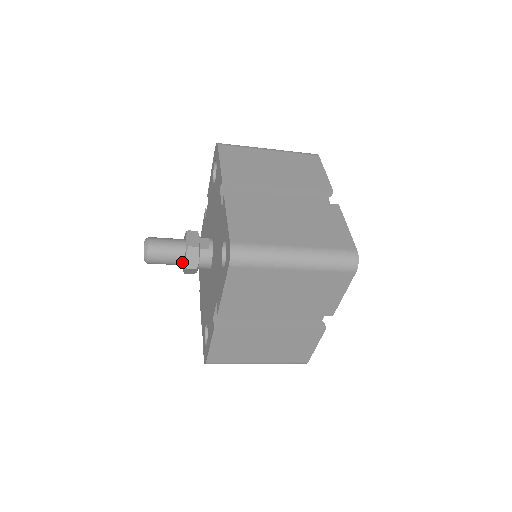
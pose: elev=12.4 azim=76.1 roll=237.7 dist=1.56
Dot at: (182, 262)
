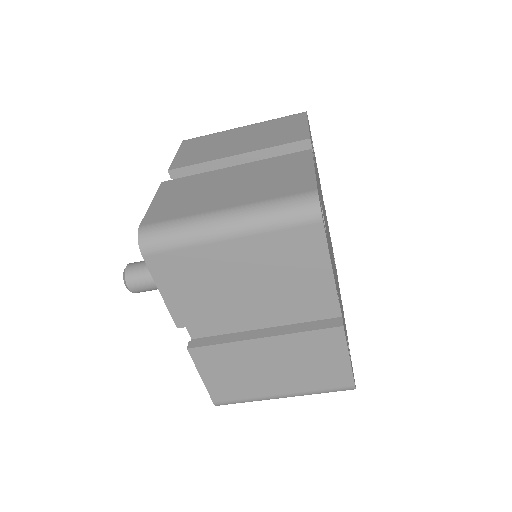
Dot at: occluded
